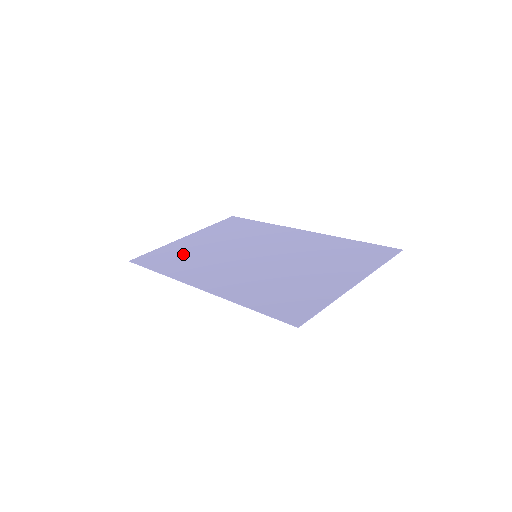
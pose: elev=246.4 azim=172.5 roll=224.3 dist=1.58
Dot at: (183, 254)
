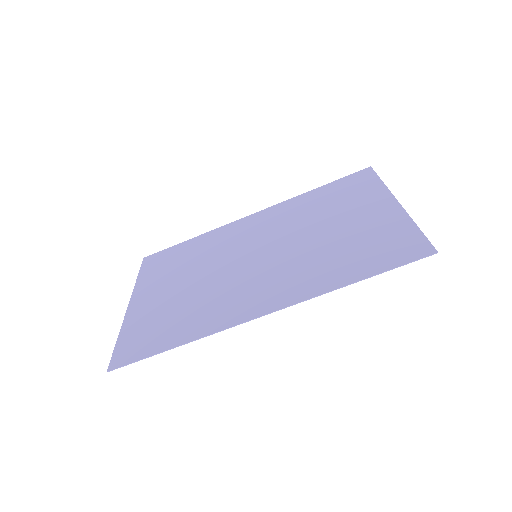
Dot at: (167, 314)
